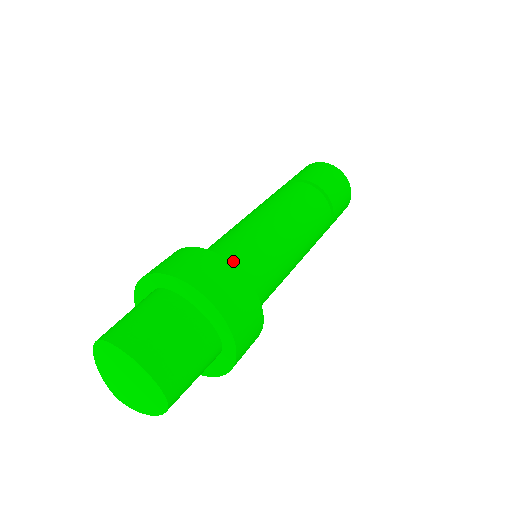
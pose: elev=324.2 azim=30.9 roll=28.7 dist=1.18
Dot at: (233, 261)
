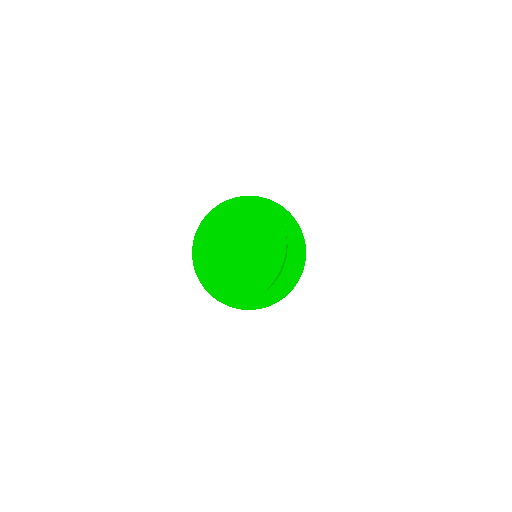
Dot at: occluded
